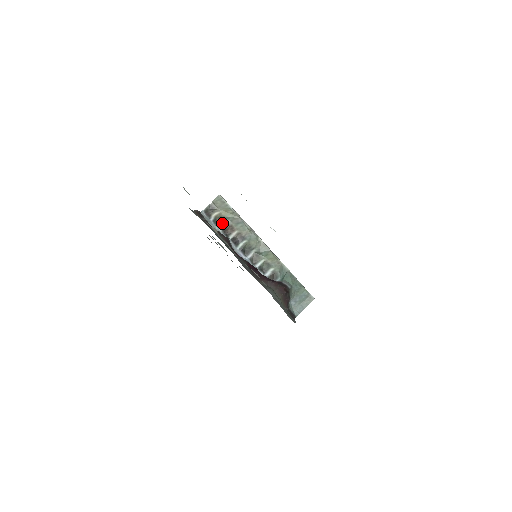
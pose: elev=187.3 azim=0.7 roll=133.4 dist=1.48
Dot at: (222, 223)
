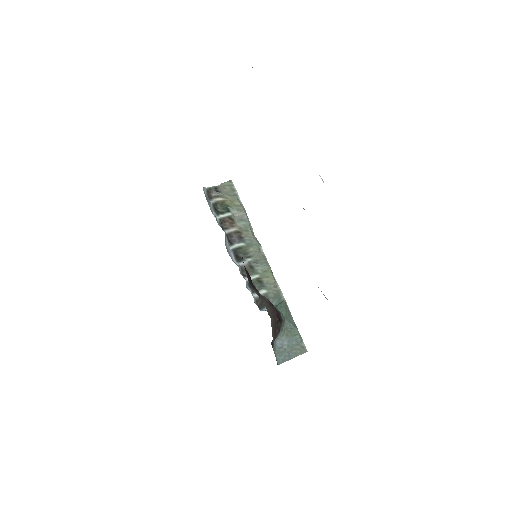
Dot at: (222, 212)
